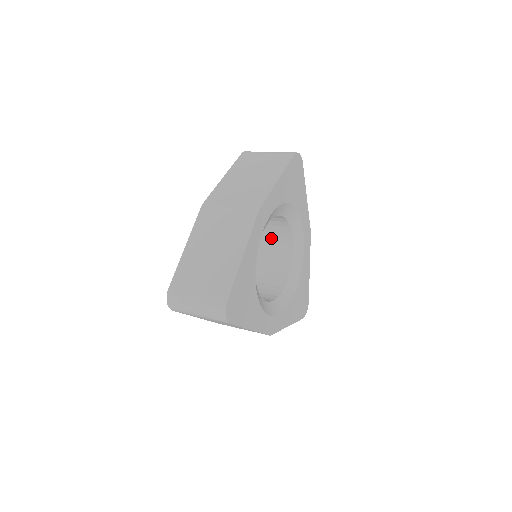
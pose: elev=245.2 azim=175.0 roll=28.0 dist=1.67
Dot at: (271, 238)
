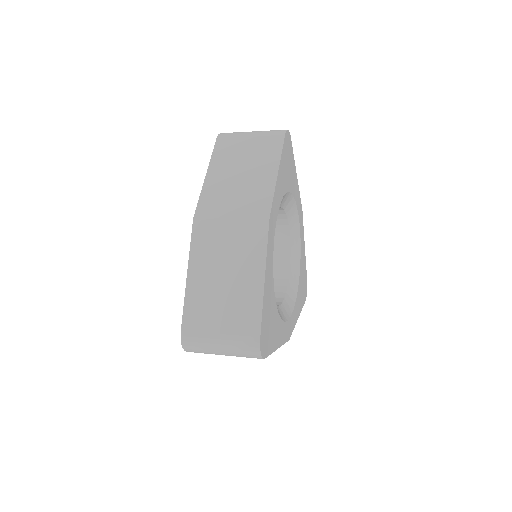
Dot at: occluded
